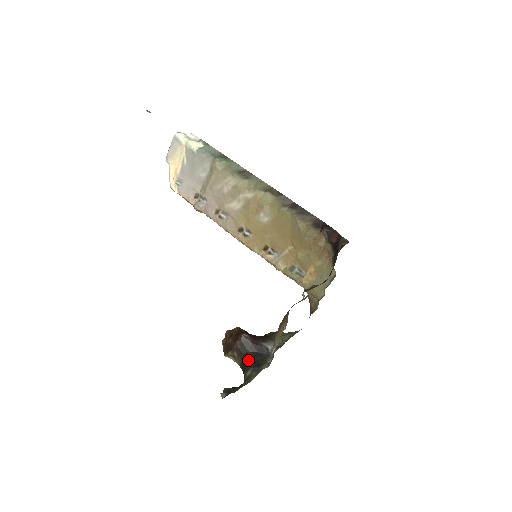
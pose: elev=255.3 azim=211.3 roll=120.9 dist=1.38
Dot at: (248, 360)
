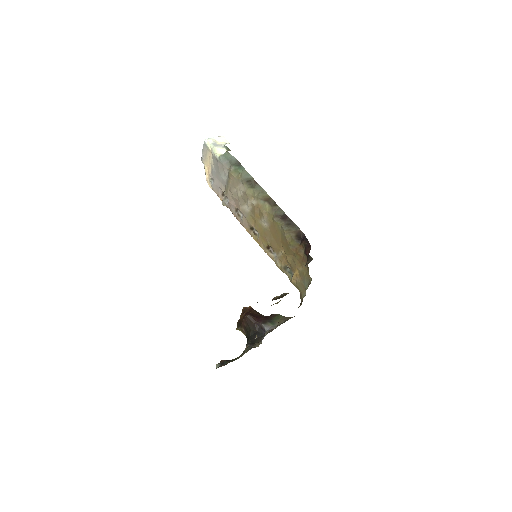
Dot at: (249, 337)
